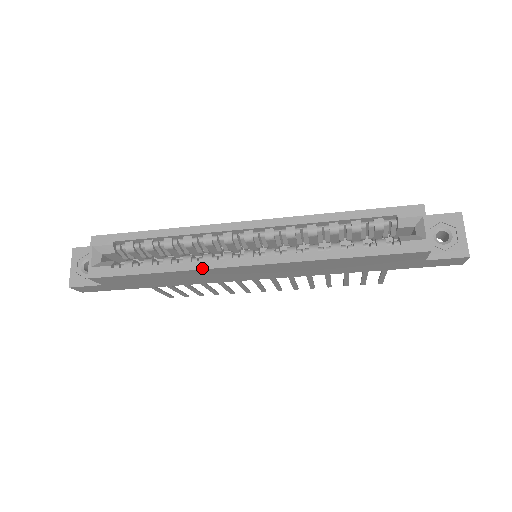
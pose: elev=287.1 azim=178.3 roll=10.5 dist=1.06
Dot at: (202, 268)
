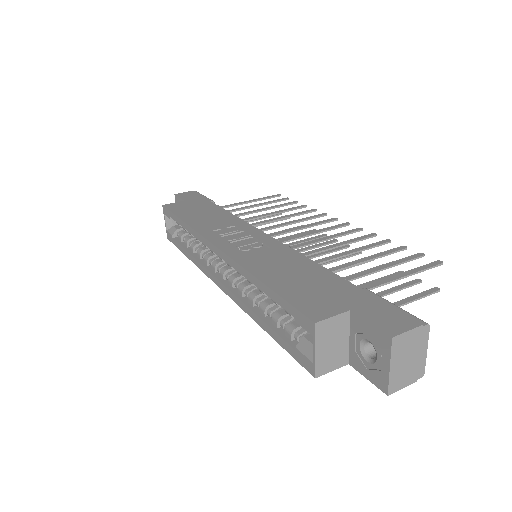
Dot at: (201, 270)
